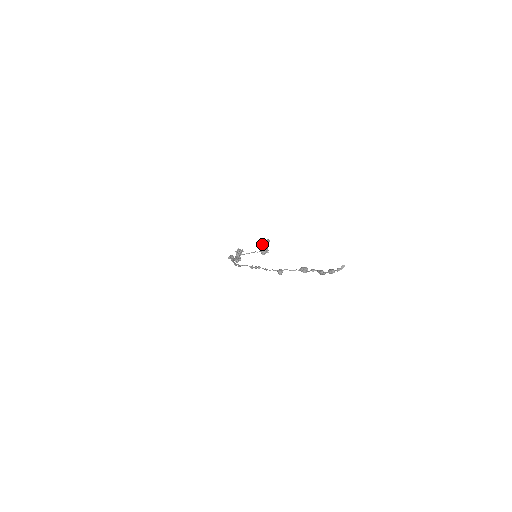
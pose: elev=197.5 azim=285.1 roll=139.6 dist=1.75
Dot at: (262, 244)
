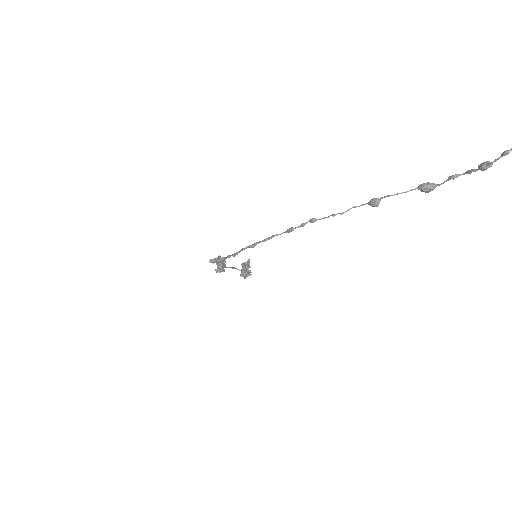
Dot at: (242, 263)
